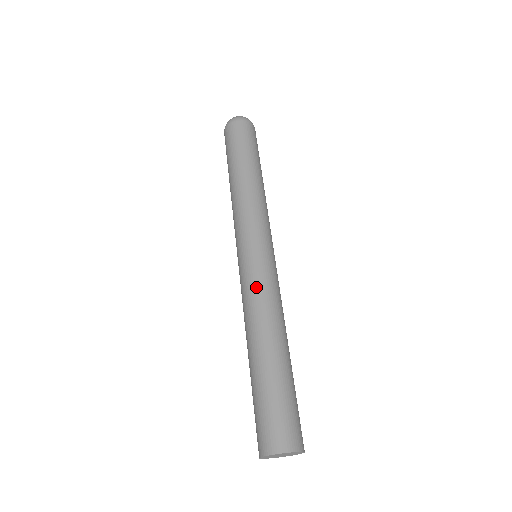
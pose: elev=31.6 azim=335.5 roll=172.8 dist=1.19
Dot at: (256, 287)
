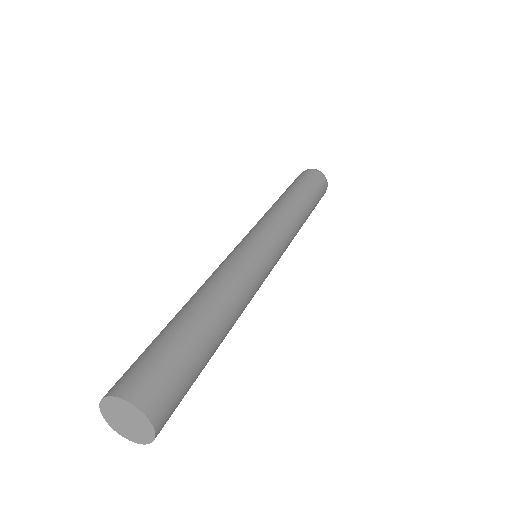
Dot at: (230, 262)
